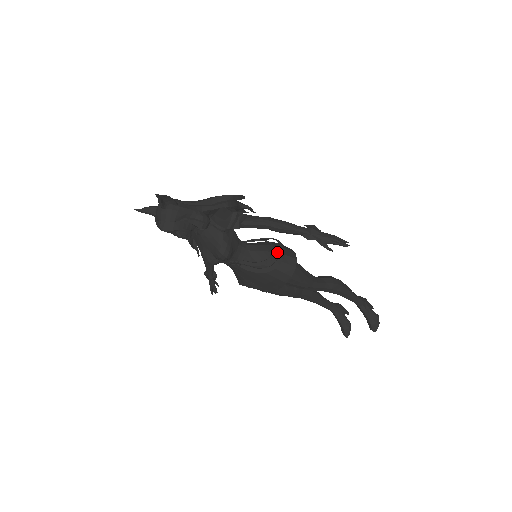
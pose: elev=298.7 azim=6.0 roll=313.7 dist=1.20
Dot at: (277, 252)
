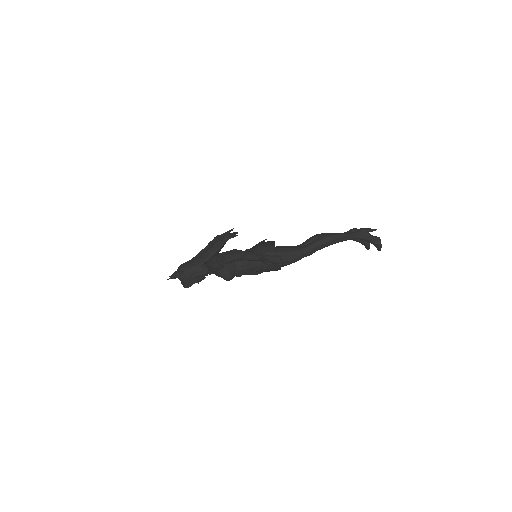
Dot at: occluded
